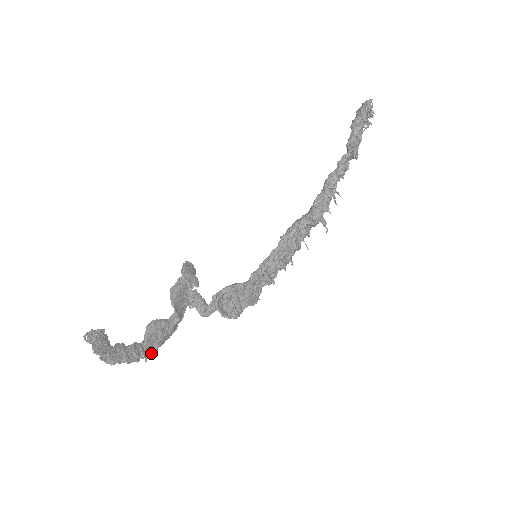
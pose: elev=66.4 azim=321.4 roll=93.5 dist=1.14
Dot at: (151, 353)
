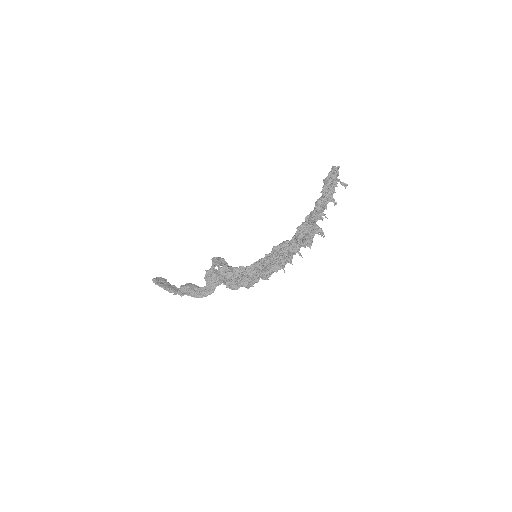
Dot at: (180, 294)
